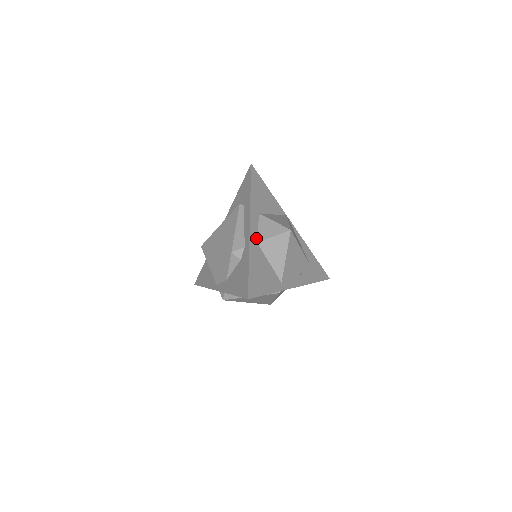
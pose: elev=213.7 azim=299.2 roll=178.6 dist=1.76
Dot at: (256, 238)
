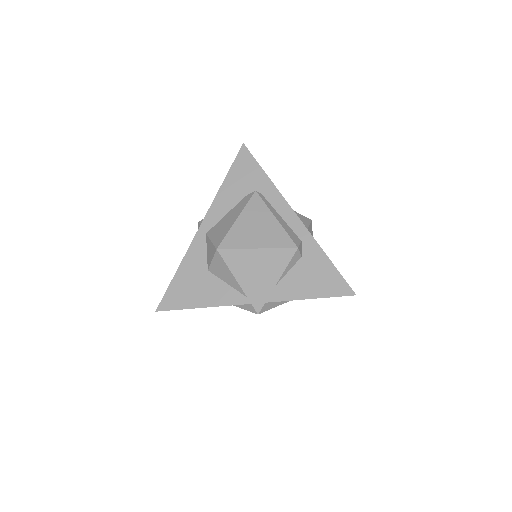
Dot at: occluded
